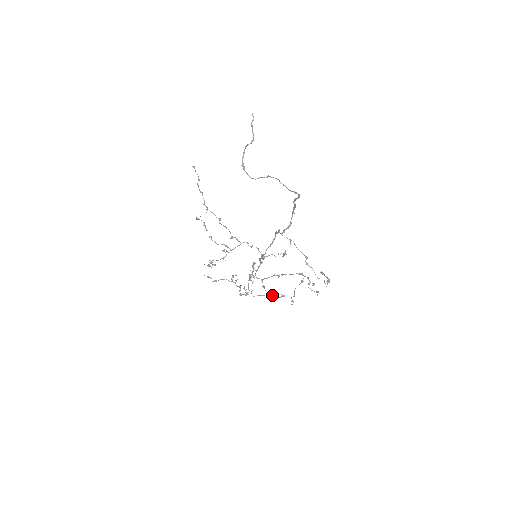
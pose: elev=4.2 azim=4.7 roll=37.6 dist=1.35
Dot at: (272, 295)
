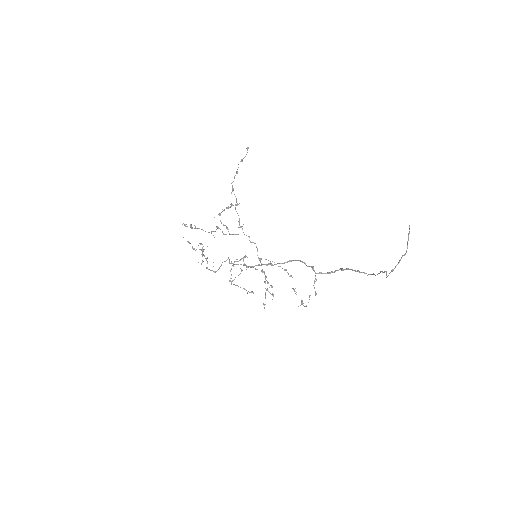
Dot at: occluded
